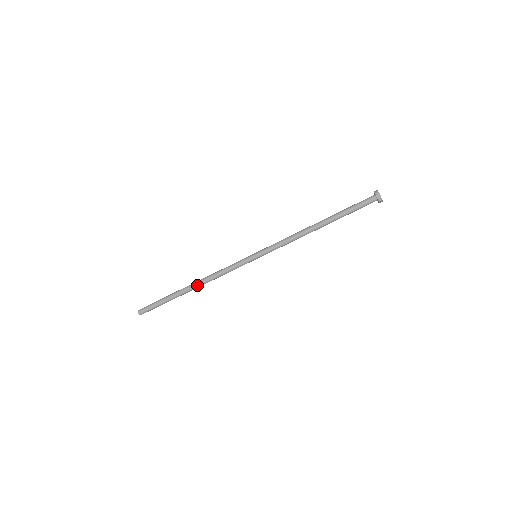
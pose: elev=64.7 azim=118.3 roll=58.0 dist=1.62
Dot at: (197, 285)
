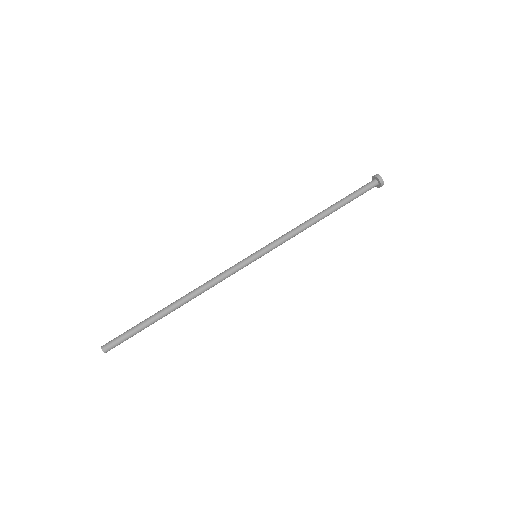
Dot at: (184, 297)
